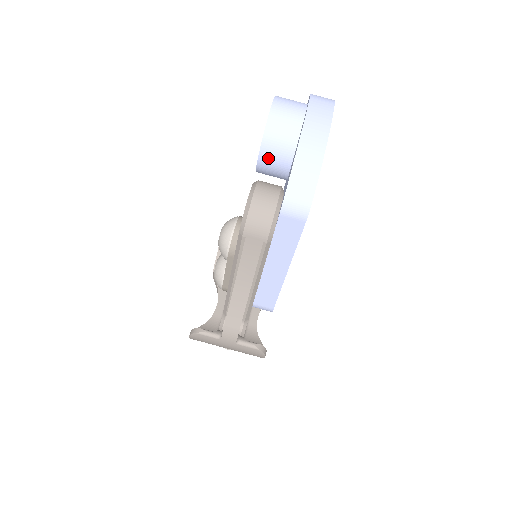
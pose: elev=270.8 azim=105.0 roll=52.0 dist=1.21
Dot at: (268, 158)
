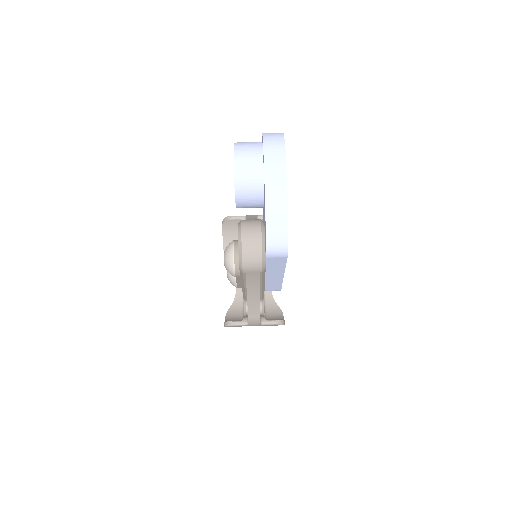
Dot at: (244, 204)
